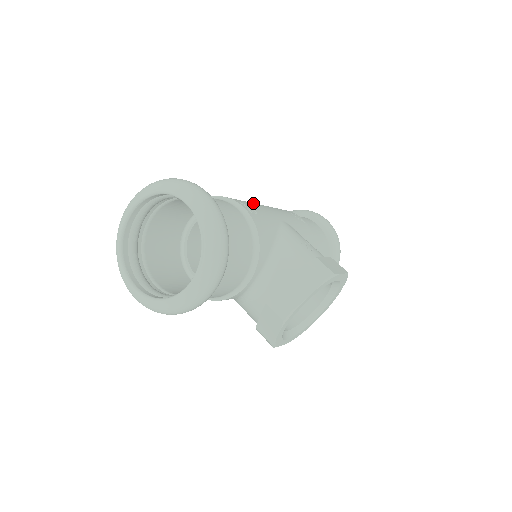
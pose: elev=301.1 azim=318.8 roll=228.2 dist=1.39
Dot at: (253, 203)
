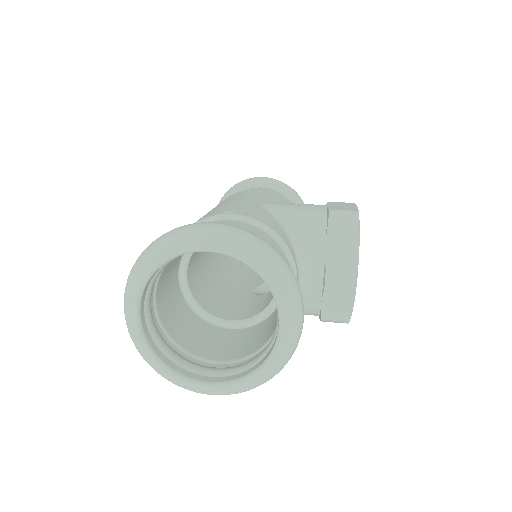
Dot at: (221, 206)
